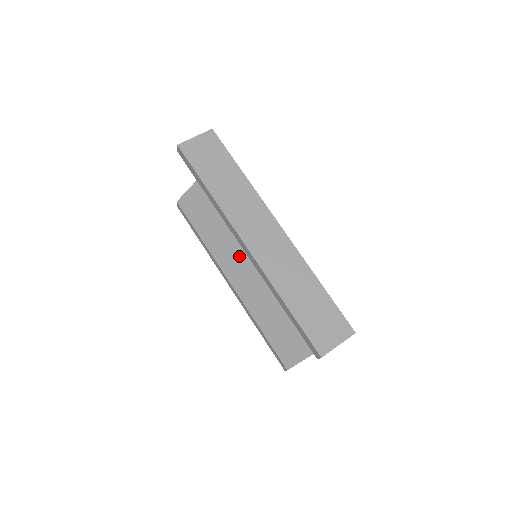
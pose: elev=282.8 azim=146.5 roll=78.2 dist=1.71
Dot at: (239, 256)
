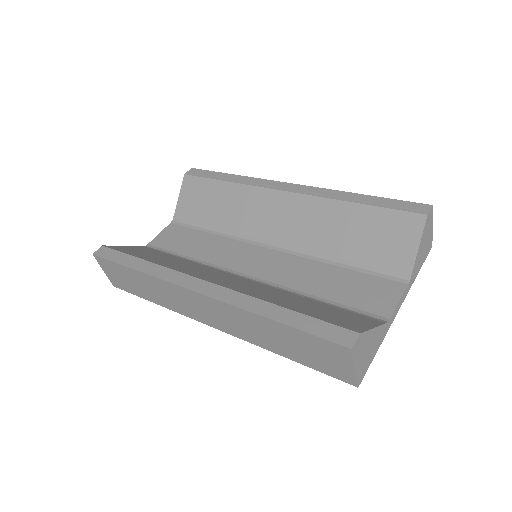
Dot at: (215, 273)
